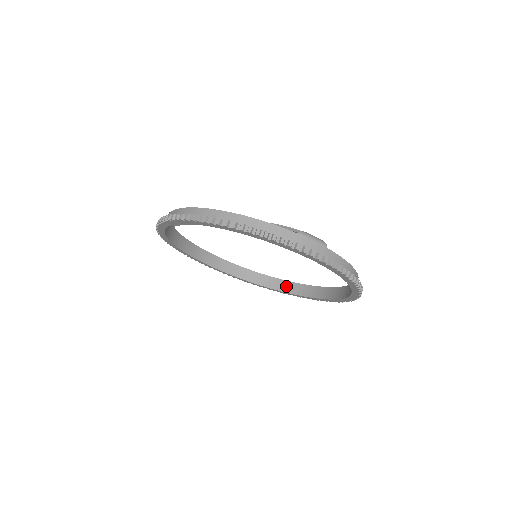
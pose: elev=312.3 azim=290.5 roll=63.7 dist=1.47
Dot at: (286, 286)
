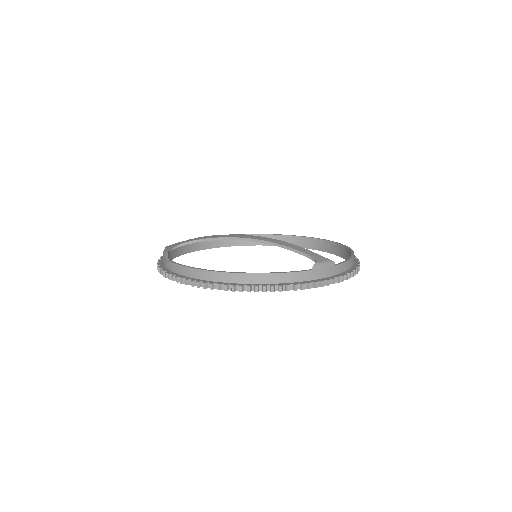
Dot at: occluded
